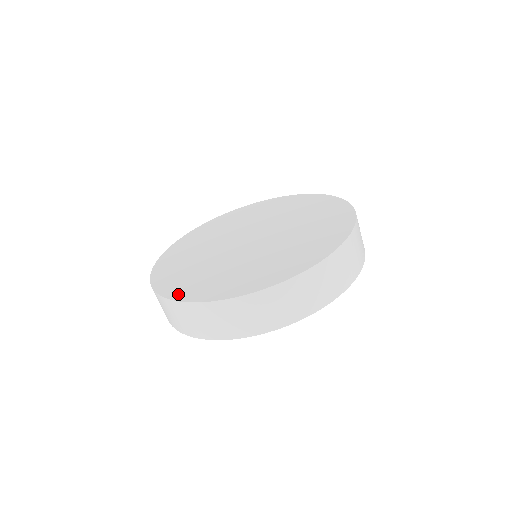
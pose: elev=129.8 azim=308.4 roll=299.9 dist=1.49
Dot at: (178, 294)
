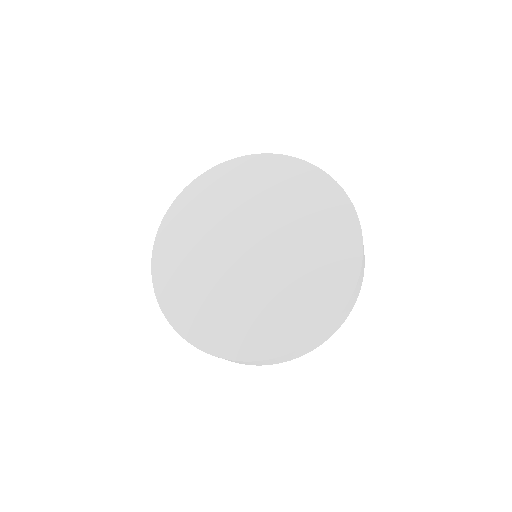
Dot at: (255, 352)
